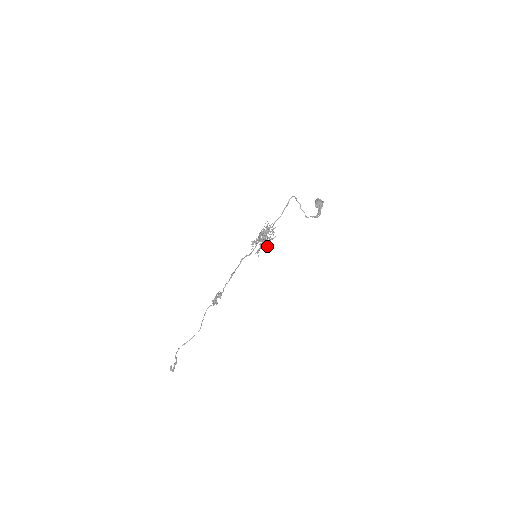
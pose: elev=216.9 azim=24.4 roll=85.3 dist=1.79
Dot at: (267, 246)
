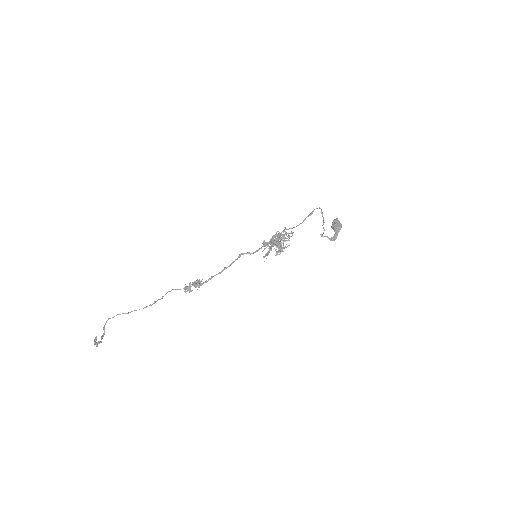
Dot at: (277, 253)
